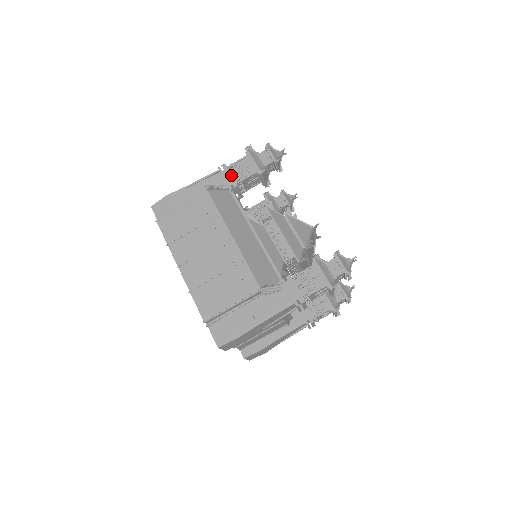
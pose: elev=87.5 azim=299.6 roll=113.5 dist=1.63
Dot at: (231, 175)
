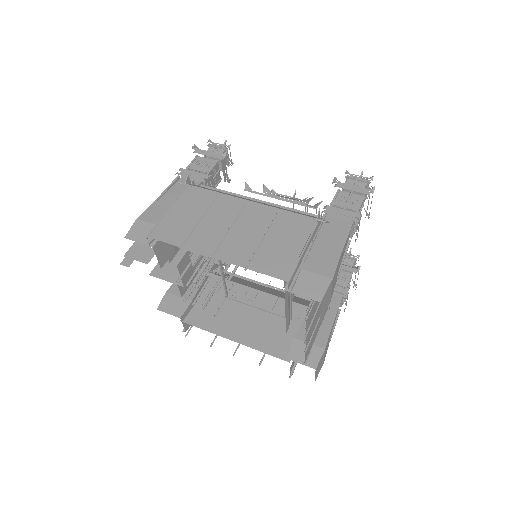
Dot at: (195, 172)
